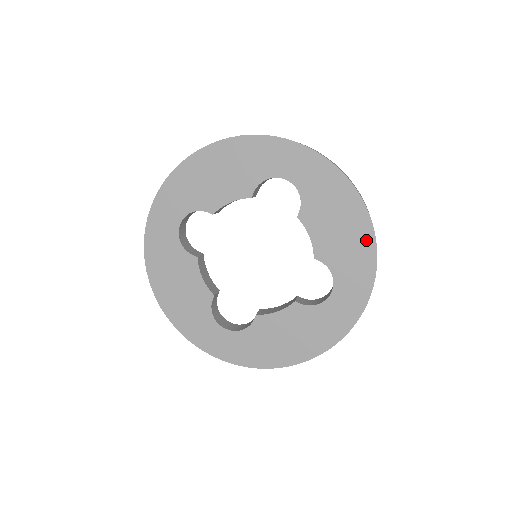
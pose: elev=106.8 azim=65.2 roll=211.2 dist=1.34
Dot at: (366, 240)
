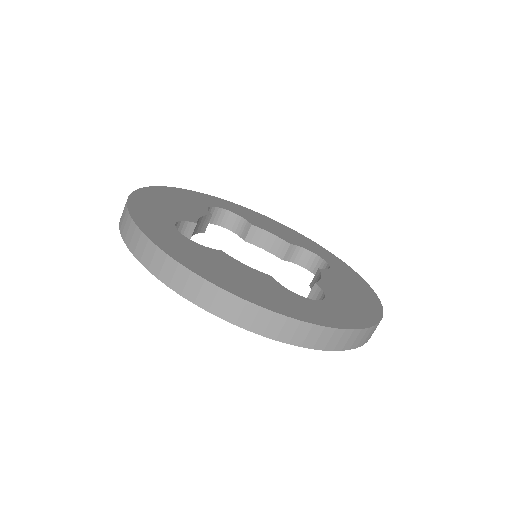
Dot at: (372, 312)
